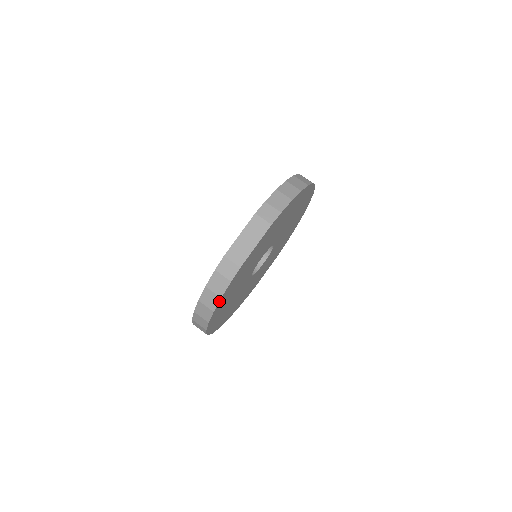
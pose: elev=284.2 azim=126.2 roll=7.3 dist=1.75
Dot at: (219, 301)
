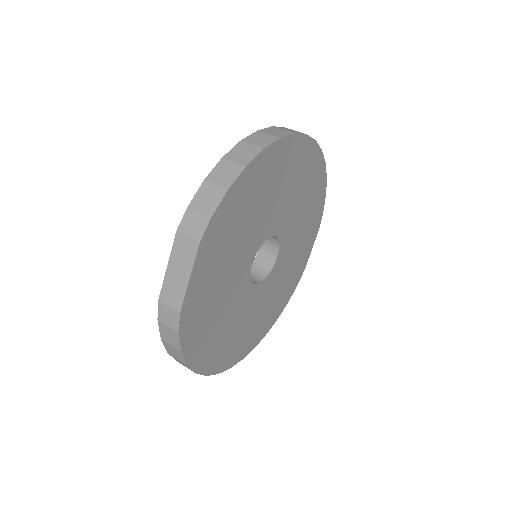
Dot at: (182, 355)
